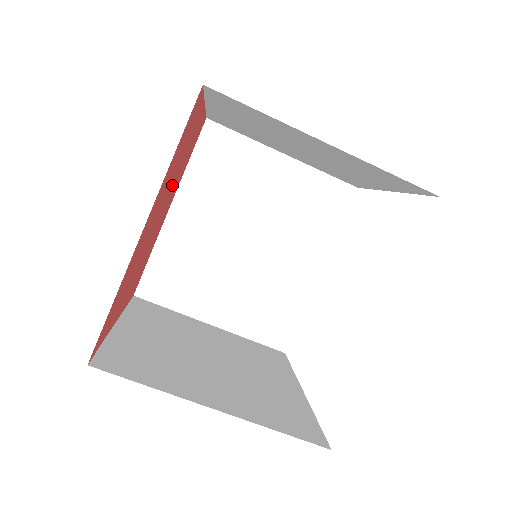
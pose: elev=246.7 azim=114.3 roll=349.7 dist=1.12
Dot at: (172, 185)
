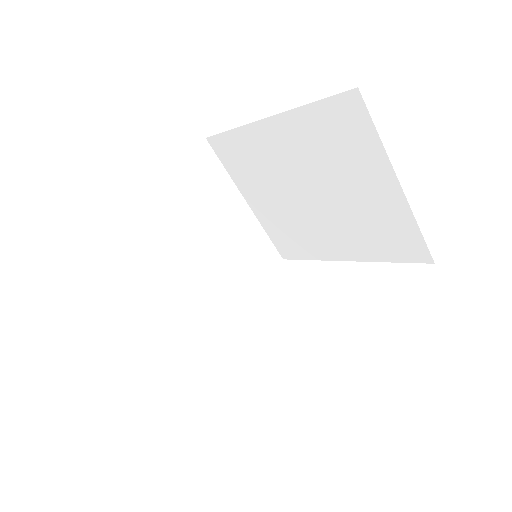
Dot at: occluded
